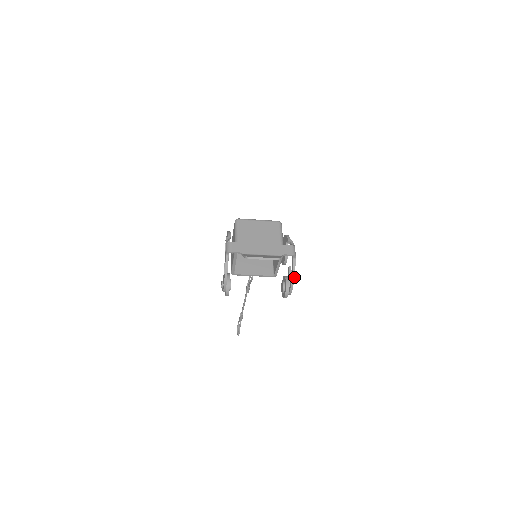
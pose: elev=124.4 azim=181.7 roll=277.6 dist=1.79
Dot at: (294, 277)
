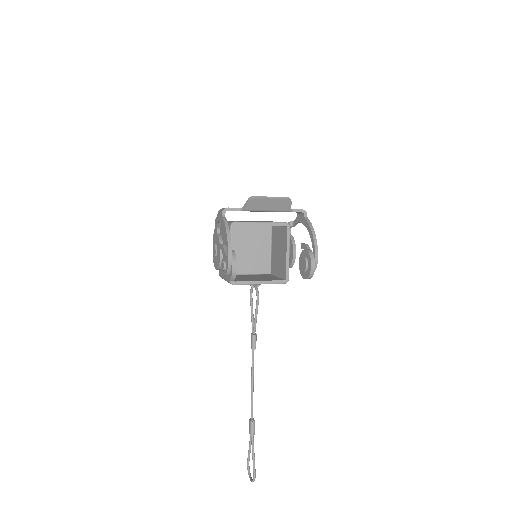
Dot at: (314, 232)
